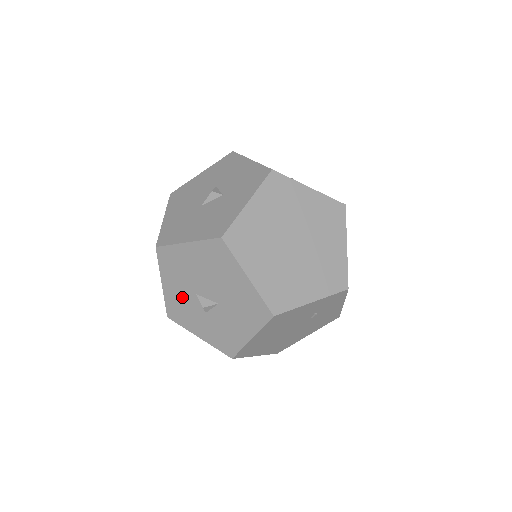
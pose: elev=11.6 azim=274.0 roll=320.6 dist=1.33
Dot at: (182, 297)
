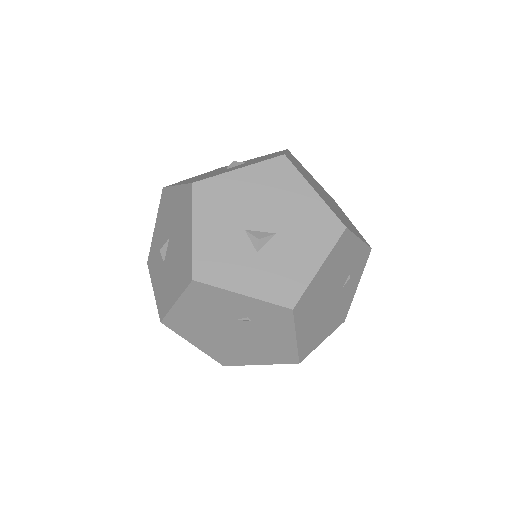
Dot at: (223, 240)
